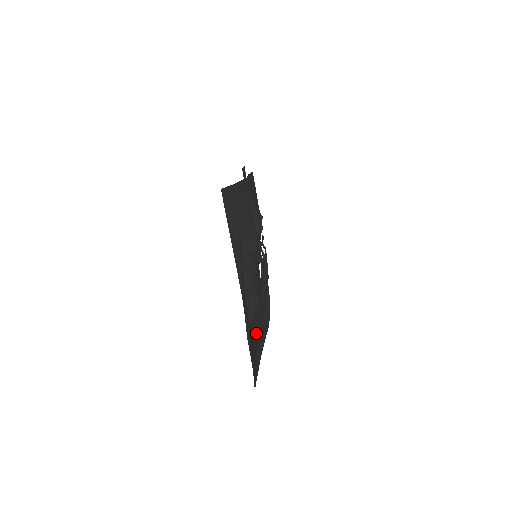
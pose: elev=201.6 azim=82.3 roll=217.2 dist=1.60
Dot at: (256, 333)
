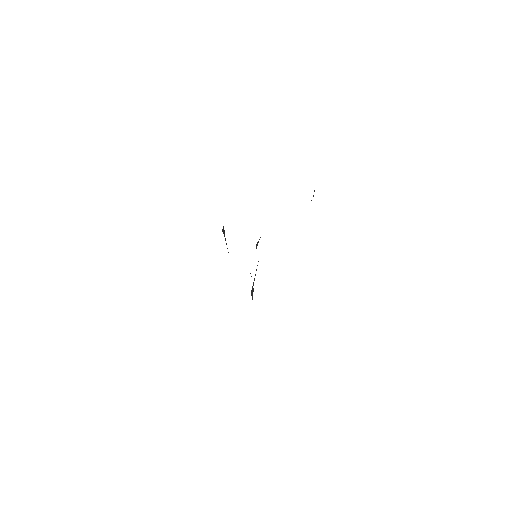
Dot at: occluded
